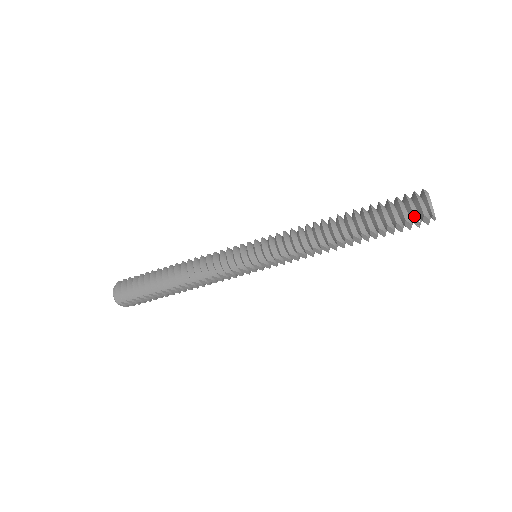
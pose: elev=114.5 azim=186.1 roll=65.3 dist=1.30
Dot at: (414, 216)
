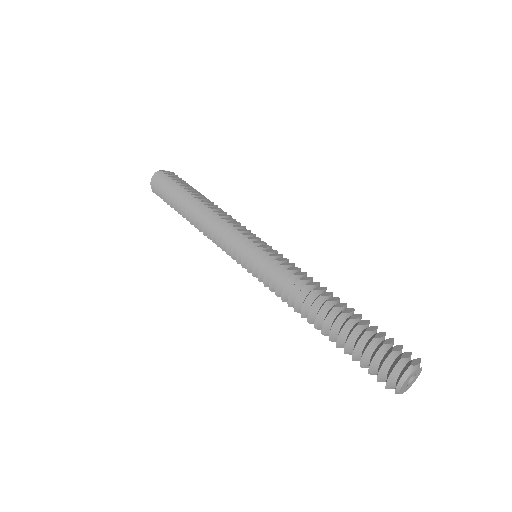
Dot at: (377, 380)
